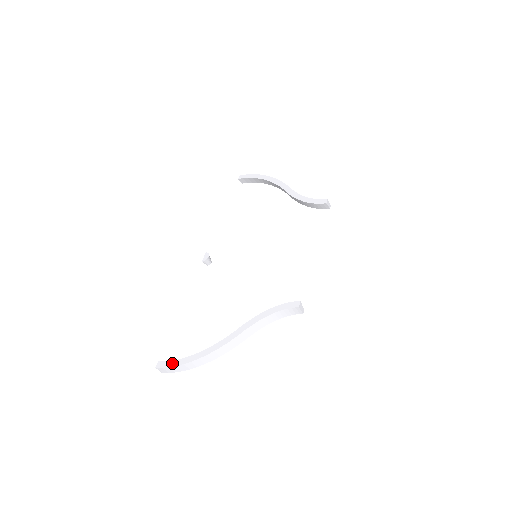
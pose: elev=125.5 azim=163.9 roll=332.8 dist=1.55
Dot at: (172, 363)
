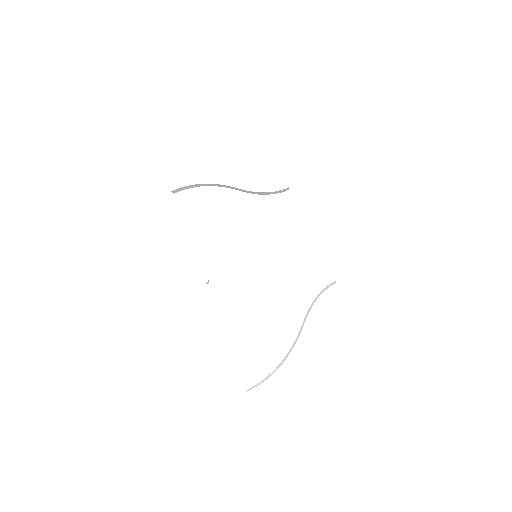
Dot at: (259, 378)
